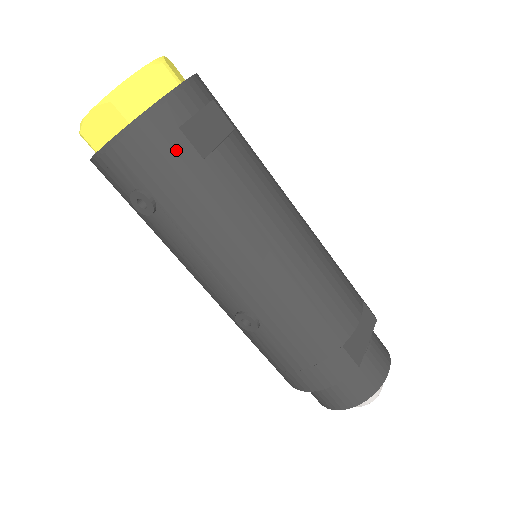
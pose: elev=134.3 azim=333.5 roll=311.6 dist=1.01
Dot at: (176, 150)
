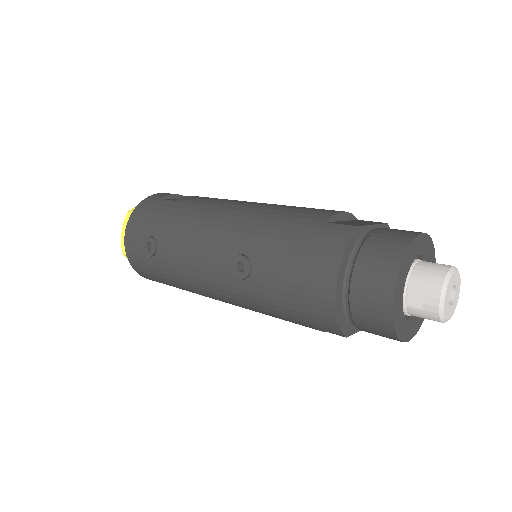
Dot at: (158, 205)
